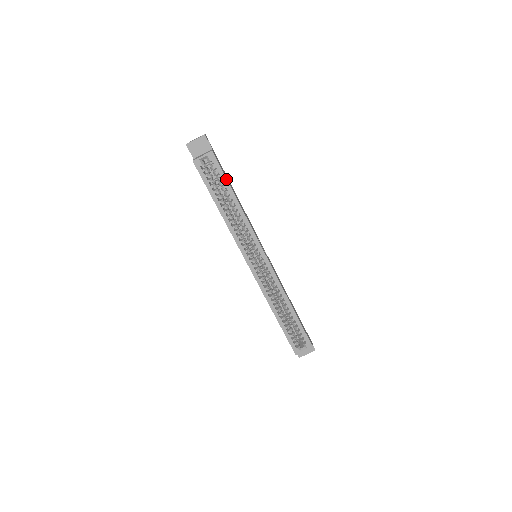
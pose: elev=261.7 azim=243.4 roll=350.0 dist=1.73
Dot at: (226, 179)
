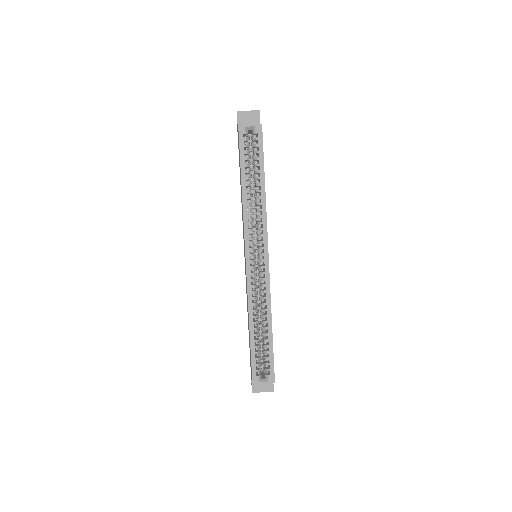
Dot at: (263, 158)
